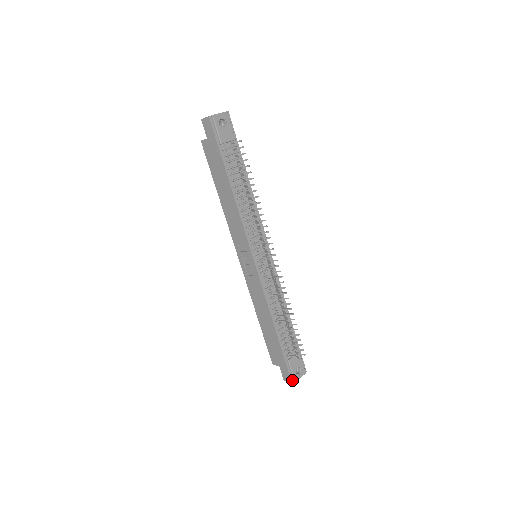
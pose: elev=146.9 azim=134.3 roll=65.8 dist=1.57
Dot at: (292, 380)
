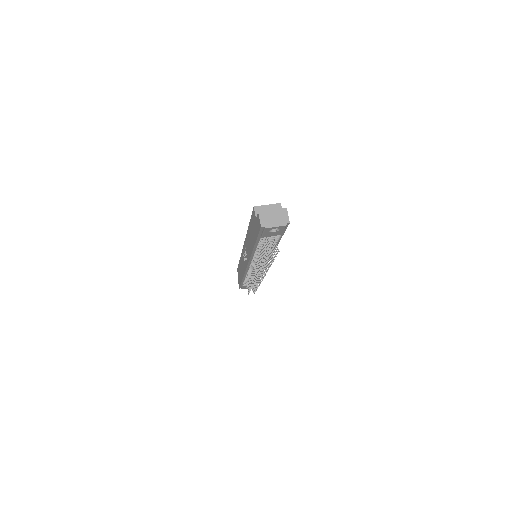
Dot at: occluded
